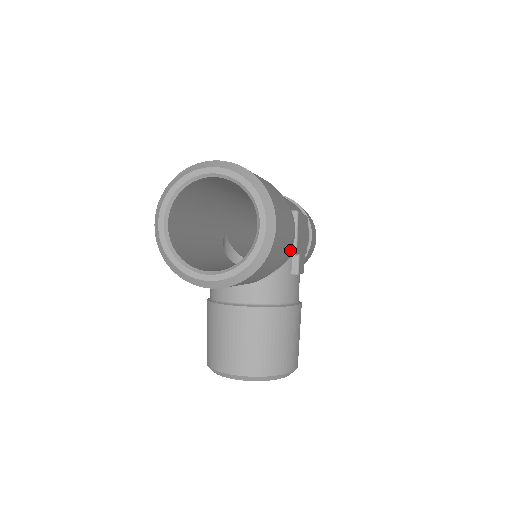
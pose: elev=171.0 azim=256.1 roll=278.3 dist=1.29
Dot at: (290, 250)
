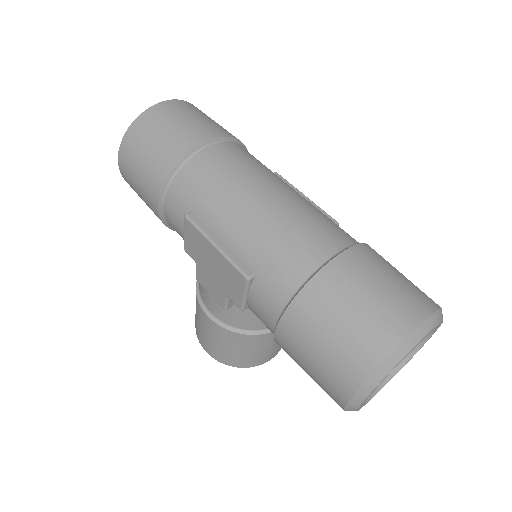
Dot at: occluded
